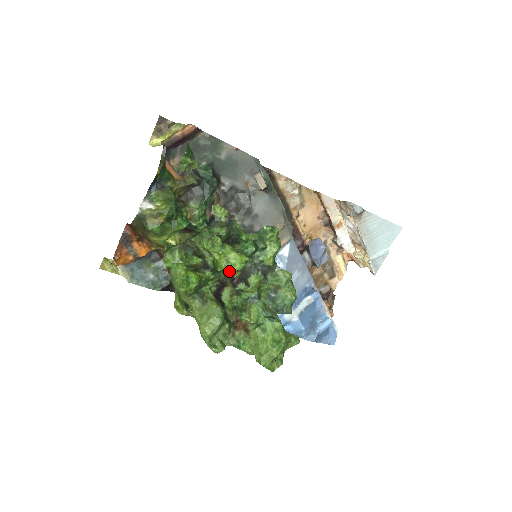
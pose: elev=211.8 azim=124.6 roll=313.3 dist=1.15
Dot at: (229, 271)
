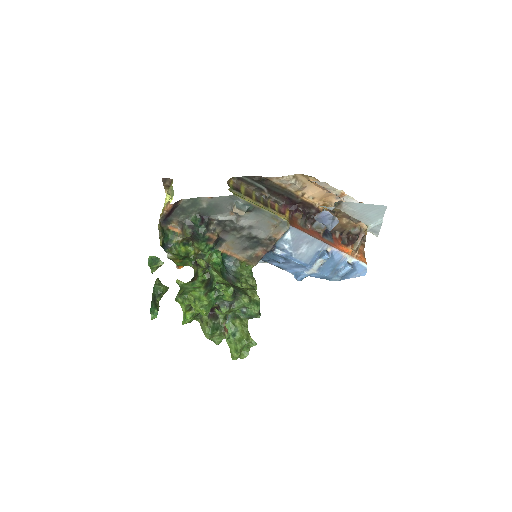
Dot at: occluded
